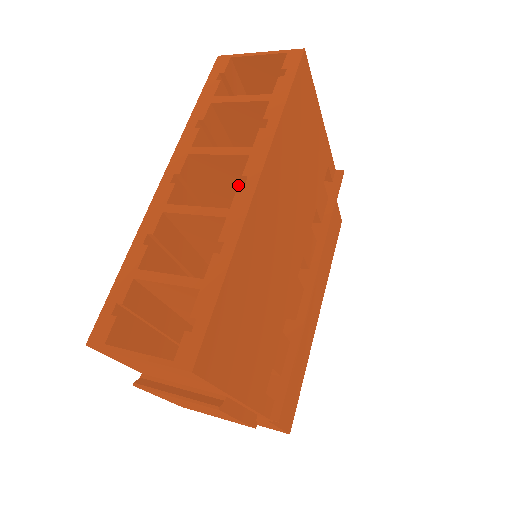
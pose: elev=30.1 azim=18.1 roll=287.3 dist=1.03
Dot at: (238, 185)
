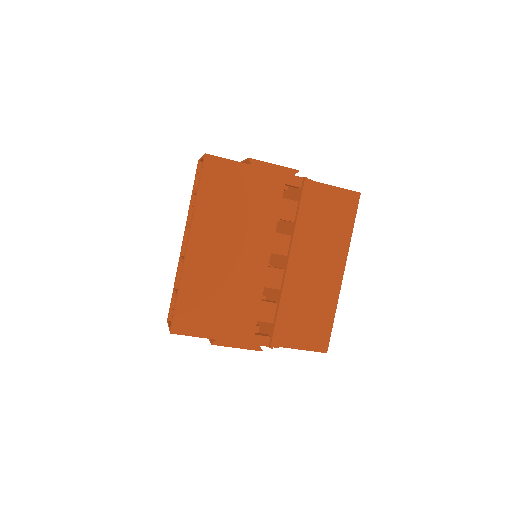
Dot at: occluded
